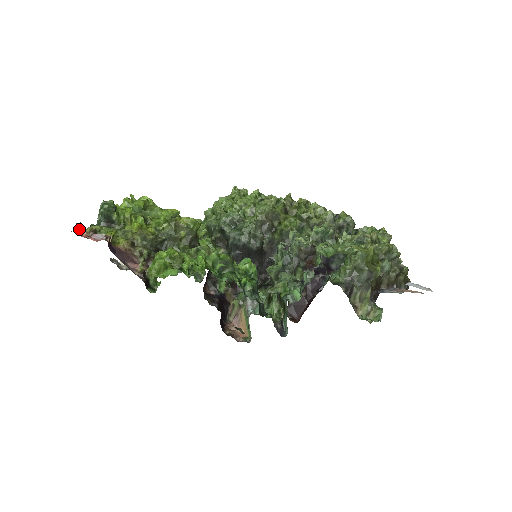
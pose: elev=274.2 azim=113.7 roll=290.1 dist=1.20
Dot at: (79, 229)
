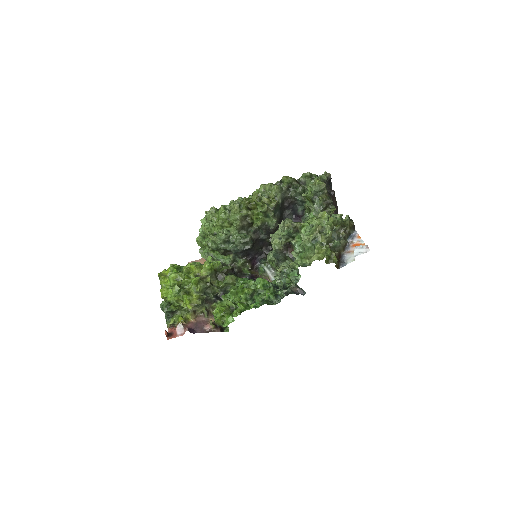
Dot at: (167, 333)
